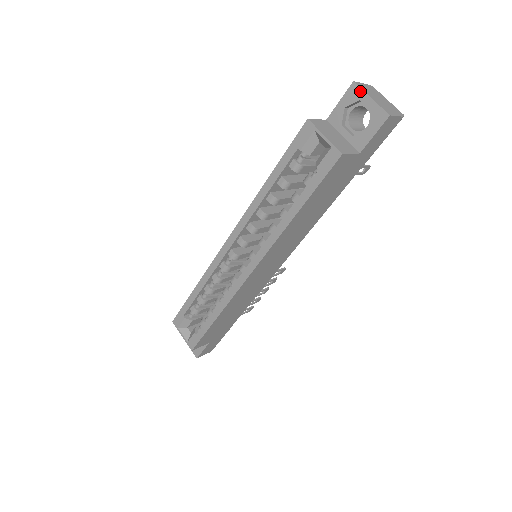
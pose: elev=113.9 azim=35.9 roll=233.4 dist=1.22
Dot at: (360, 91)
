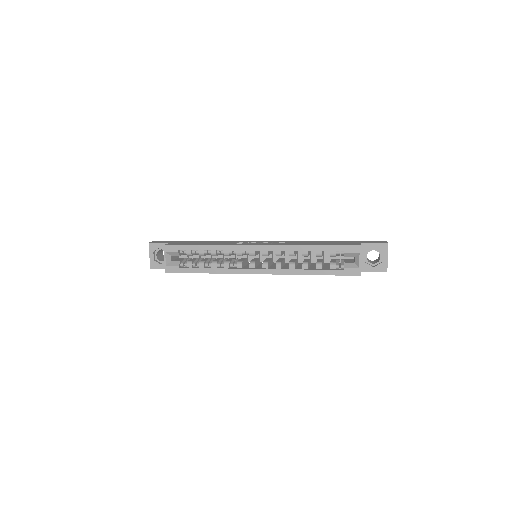
Dot at: (386, 250)
